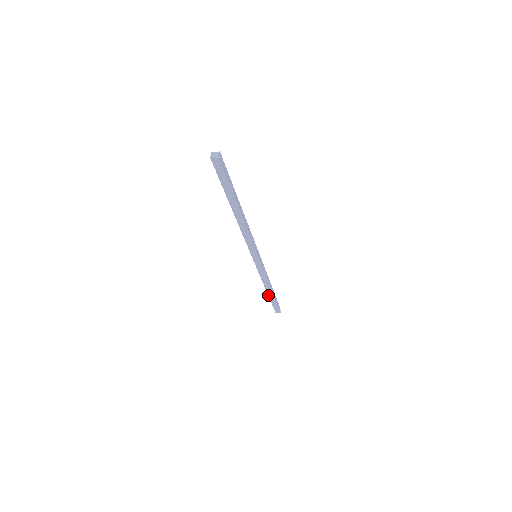
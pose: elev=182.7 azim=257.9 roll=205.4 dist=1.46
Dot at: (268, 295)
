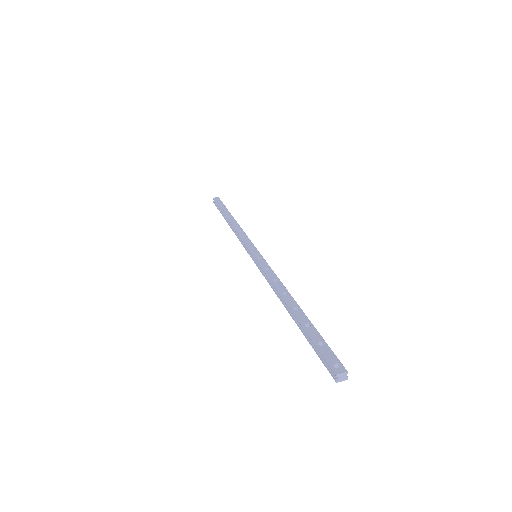
Dot at: occluded
